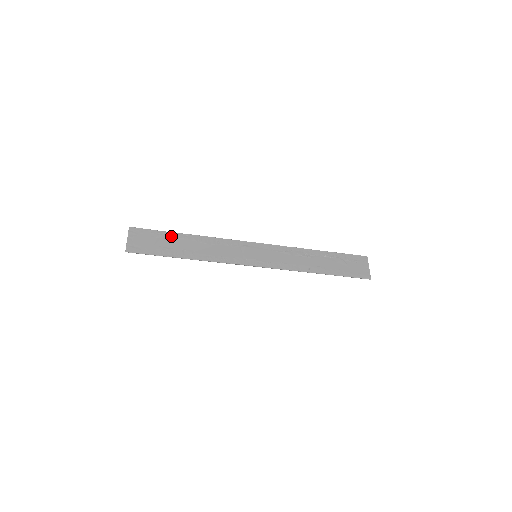
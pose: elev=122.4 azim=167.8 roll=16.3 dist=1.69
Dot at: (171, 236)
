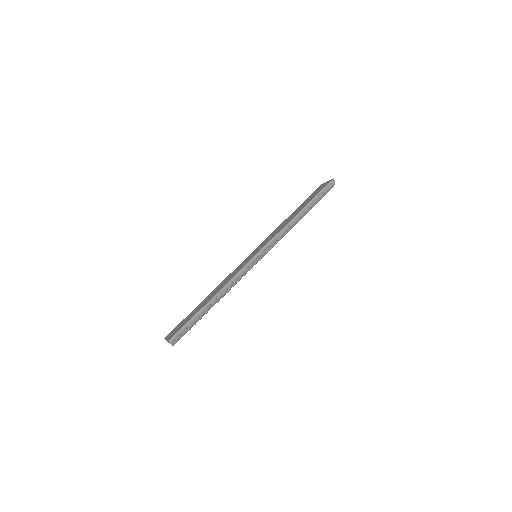
Dot at: (194, 310)
